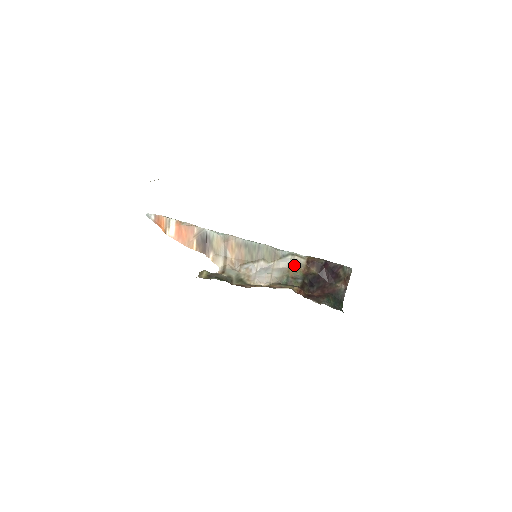
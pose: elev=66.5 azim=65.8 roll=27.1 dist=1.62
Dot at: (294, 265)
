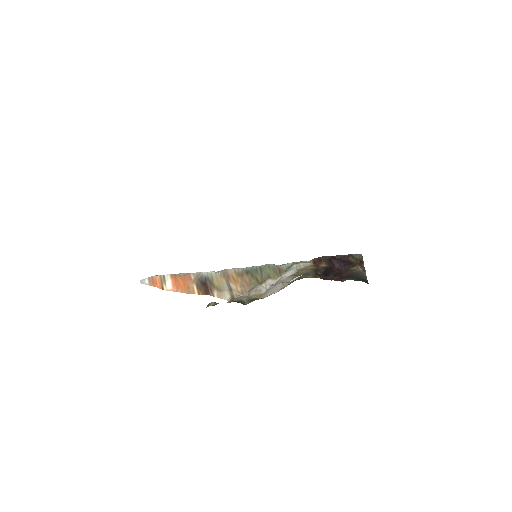
Dot at: (302, 269)
